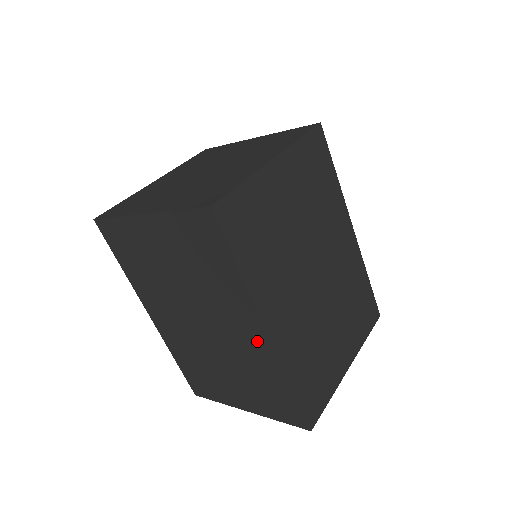
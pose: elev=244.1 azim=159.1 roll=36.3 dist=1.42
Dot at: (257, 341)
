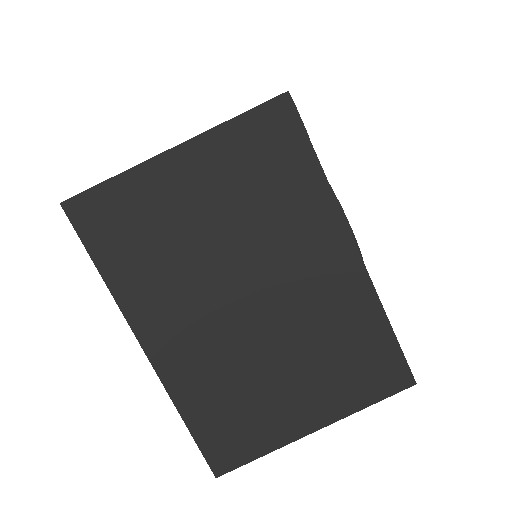
Dot at: occluded
